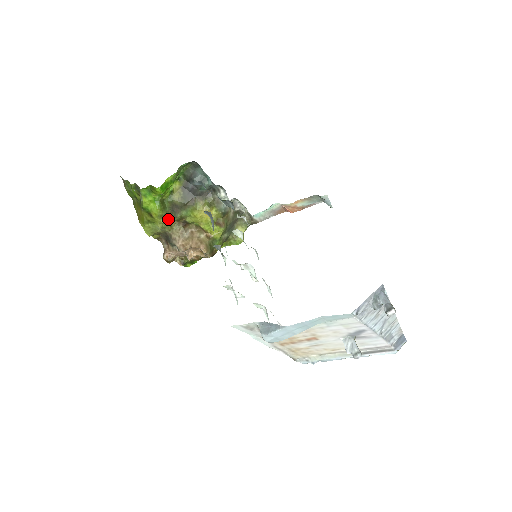
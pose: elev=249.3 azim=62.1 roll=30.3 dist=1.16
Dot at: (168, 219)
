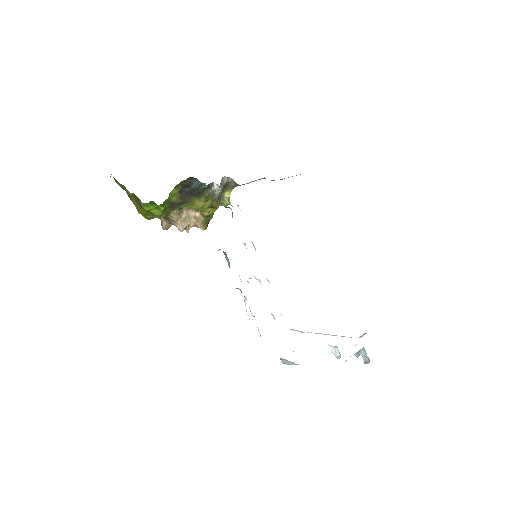
Dot at: occluded
